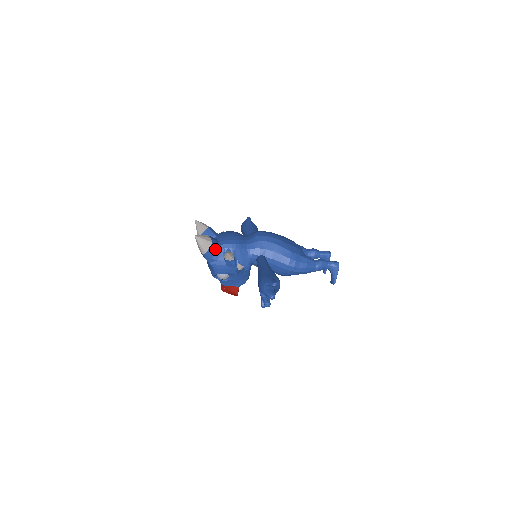
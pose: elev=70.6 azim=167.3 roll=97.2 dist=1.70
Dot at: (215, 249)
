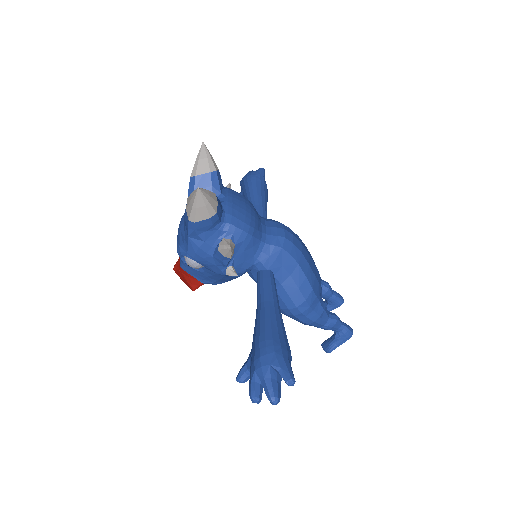
Dot at: (213, 224)
